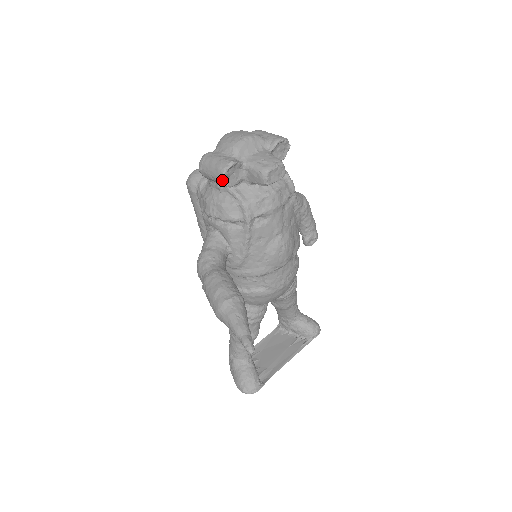
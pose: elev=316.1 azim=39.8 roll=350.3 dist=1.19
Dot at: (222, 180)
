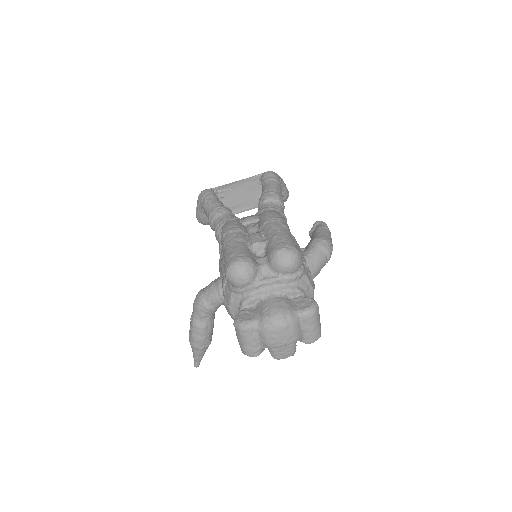
Dot at: (241, 350)
